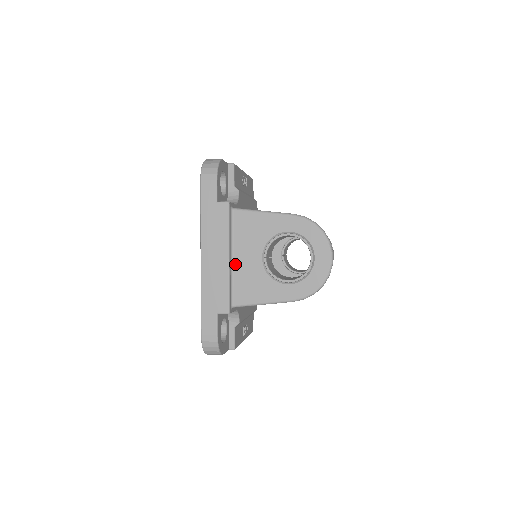
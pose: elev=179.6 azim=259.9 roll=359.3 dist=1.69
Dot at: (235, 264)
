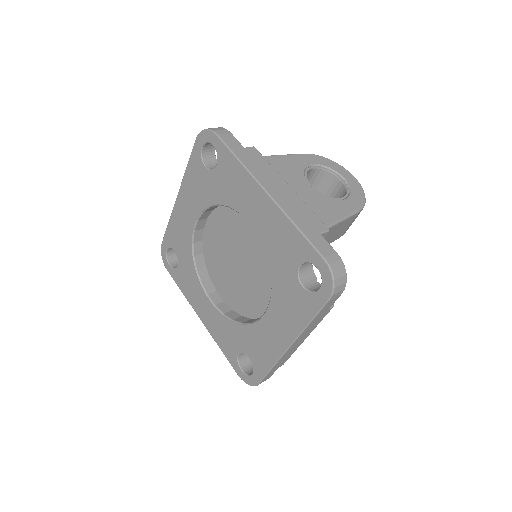
Dot at: occluded
